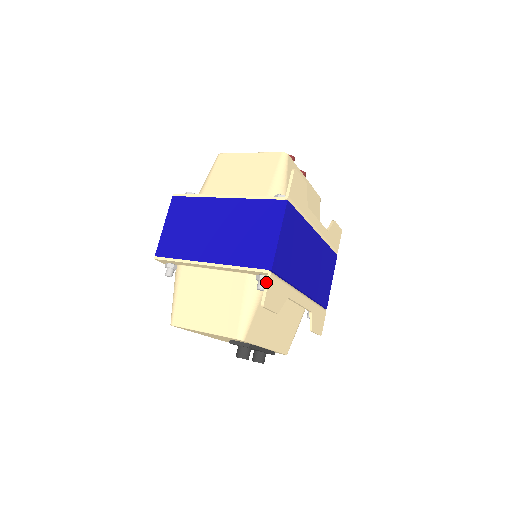
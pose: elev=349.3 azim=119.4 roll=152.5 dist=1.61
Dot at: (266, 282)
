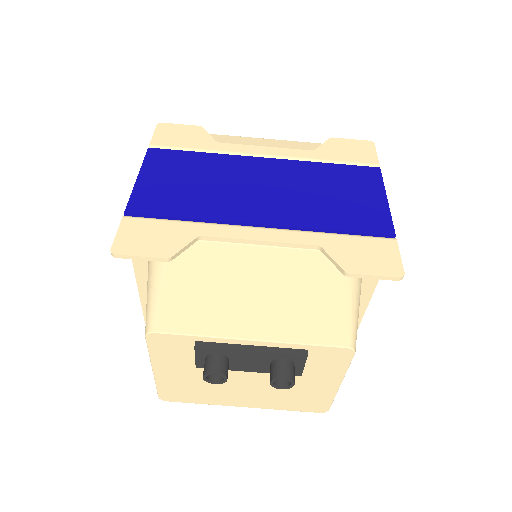
Dot at: (119, 229)
